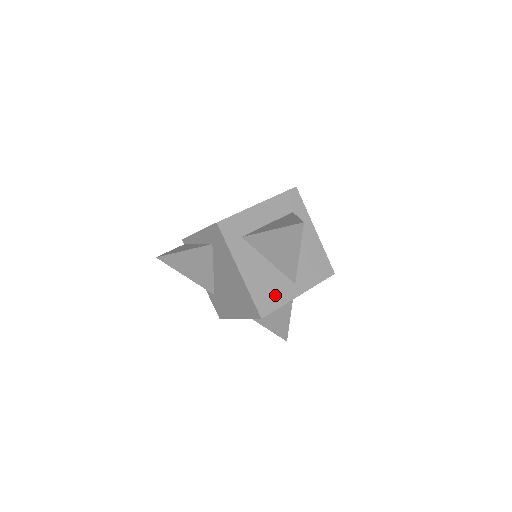
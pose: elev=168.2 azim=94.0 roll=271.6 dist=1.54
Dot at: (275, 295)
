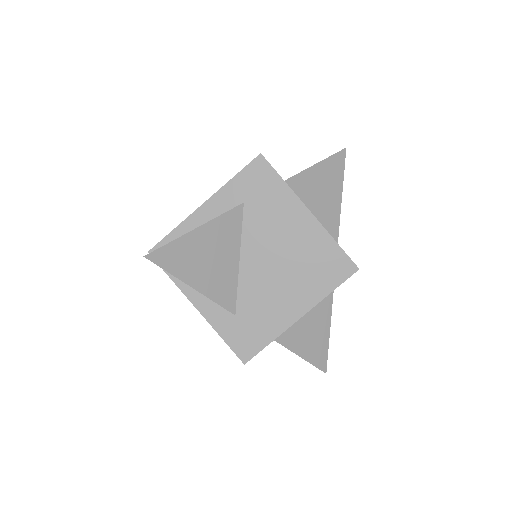
Dot at: occluded
